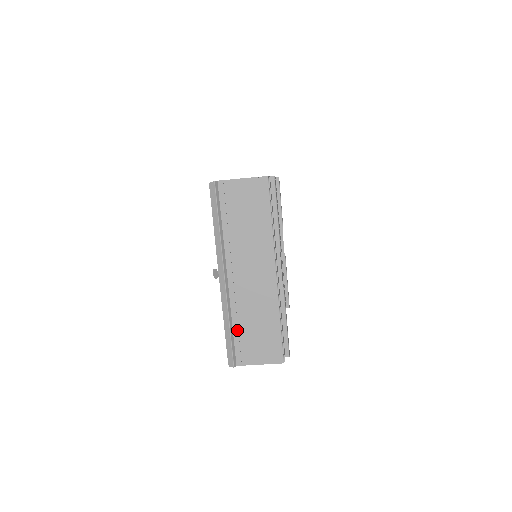
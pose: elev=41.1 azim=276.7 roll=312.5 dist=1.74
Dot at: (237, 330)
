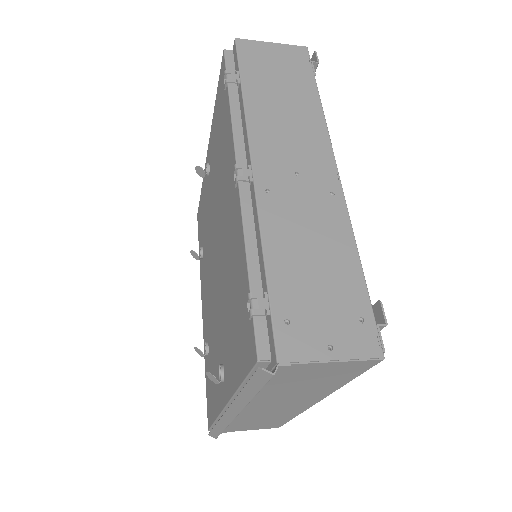
Dot at: (232, 425)
